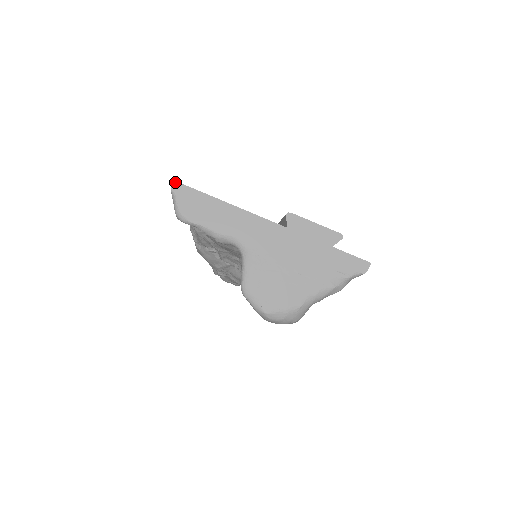
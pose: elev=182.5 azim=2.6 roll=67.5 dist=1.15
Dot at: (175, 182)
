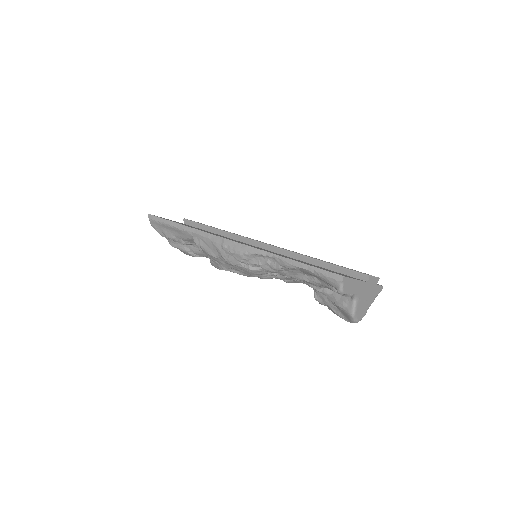
Dot at: (344, 277)
